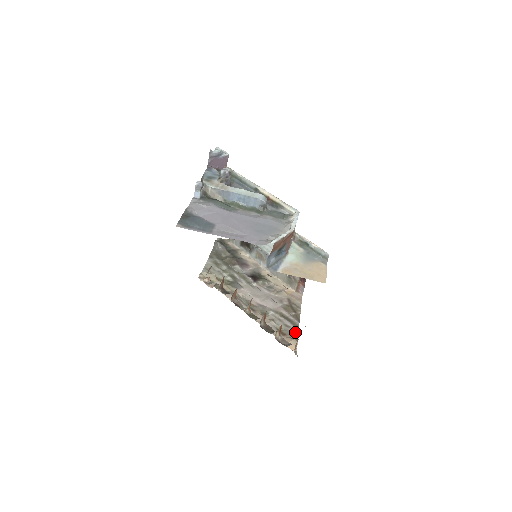
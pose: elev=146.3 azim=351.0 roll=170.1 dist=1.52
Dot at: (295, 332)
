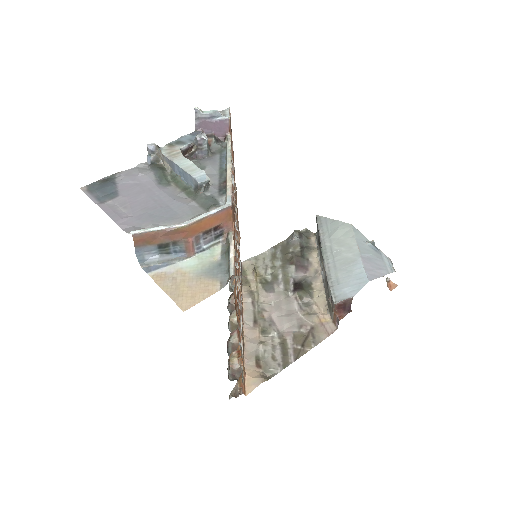
Dot at: (276, 370)
